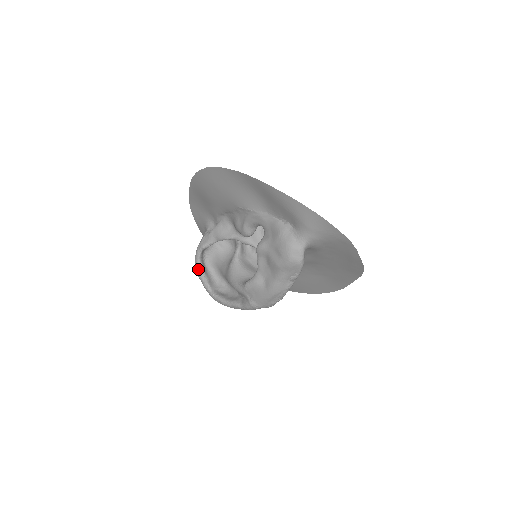
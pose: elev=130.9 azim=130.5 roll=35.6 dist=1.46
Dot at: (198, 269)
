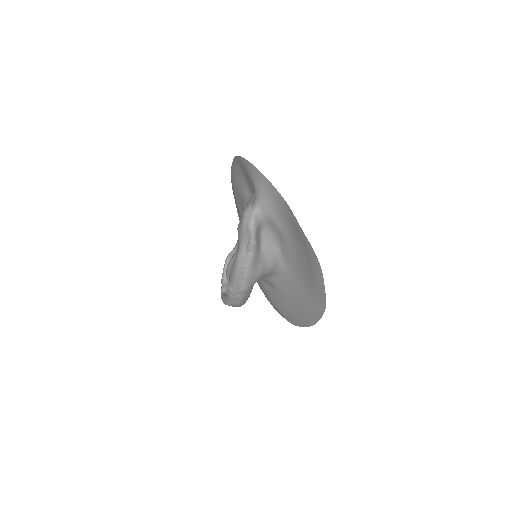
Dot at: (222, 274)
